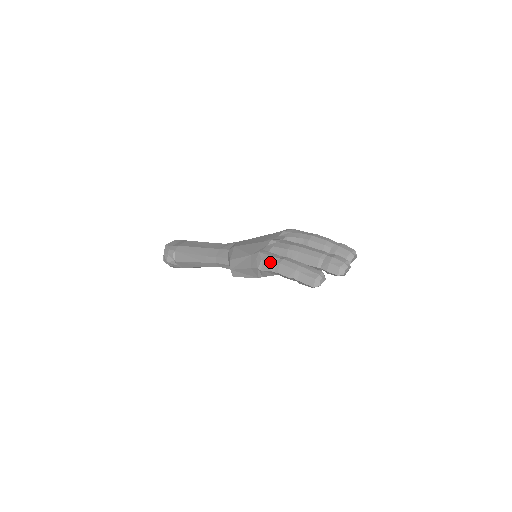
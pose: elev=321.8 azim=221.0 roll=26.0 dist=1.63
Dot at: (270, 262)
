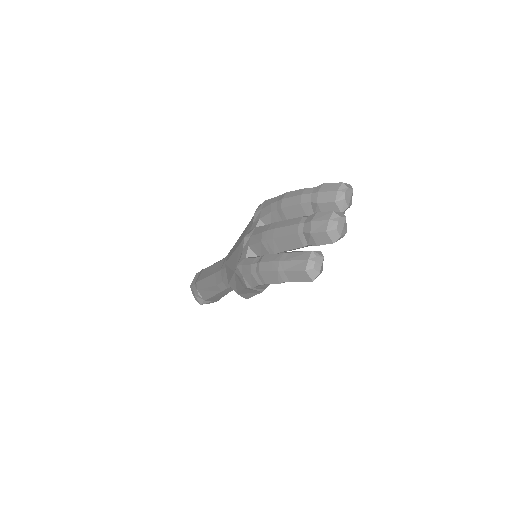
Dot at: (250, 275)
